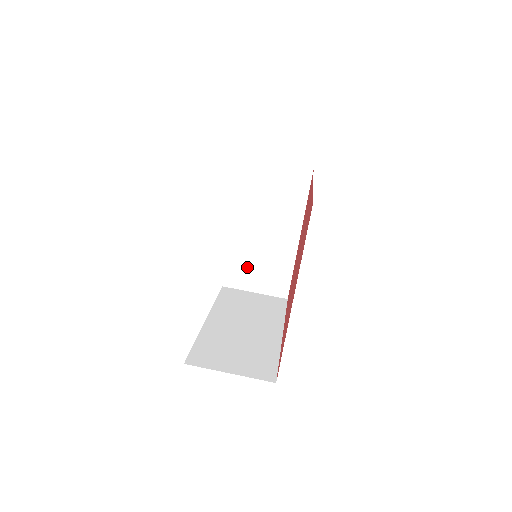
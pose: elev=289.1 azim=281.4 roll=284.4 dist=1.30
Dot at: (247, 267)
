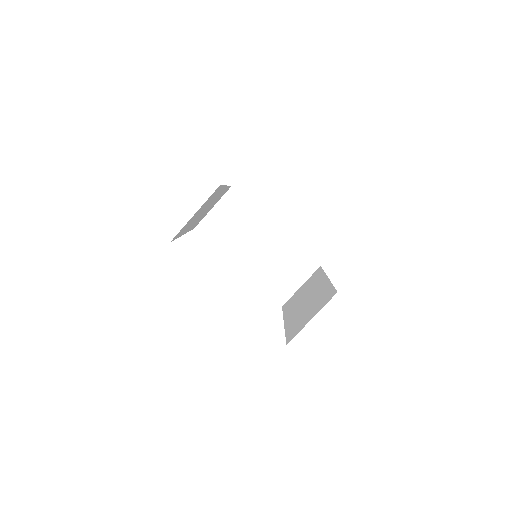
Dot at: occluded
